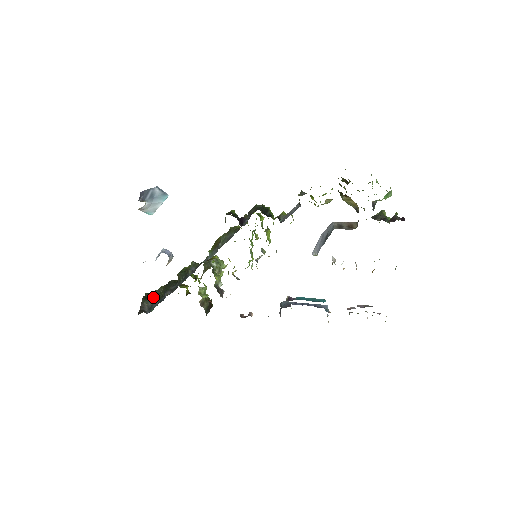
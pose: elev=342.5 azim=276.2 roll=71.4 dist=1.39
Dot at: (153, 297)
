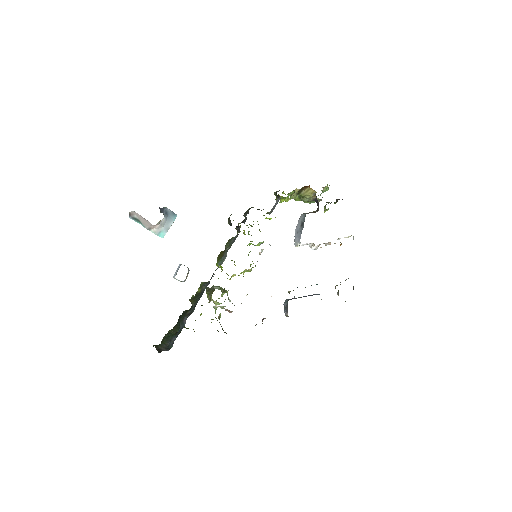
Dot at: (166, 339)
